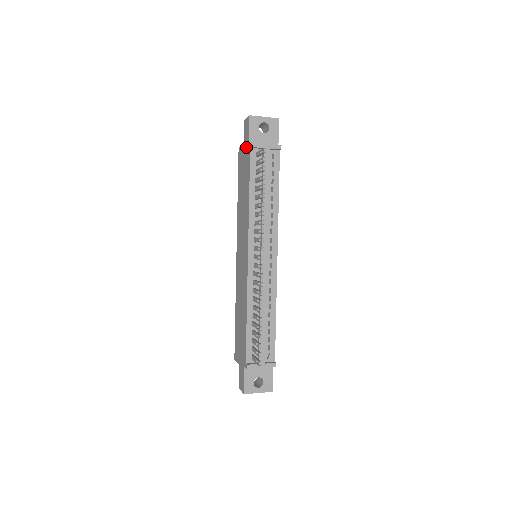
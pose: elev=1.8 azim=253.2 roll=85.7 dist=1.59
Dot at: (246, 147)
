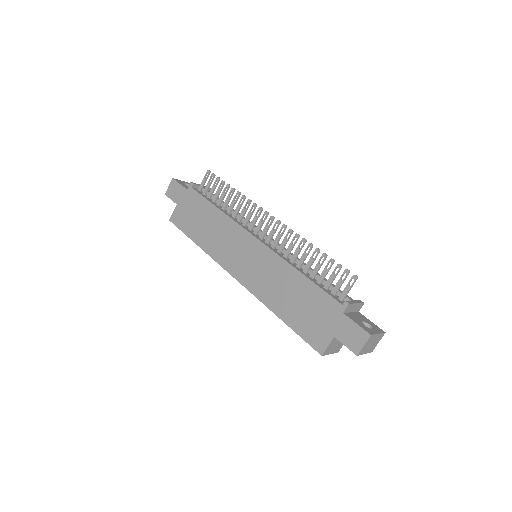
Dot at: (184, 197)
